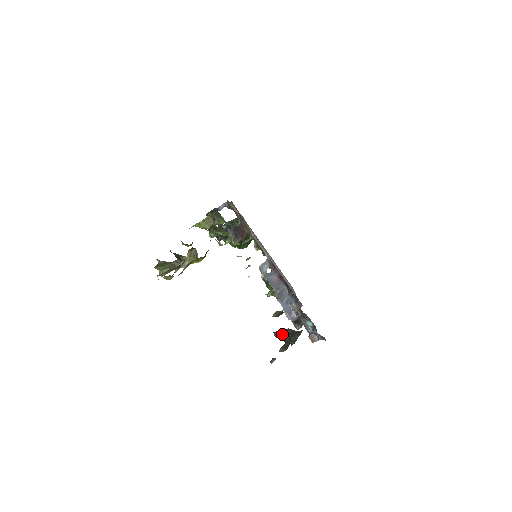
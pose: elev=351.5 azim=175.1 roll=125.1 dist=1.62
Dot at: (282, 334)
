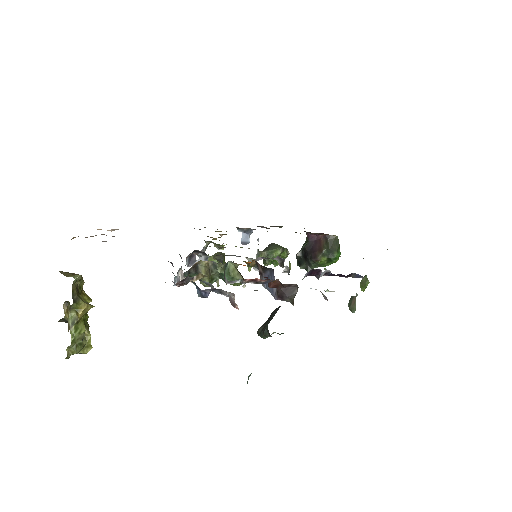
Dot at: (261, 328)
